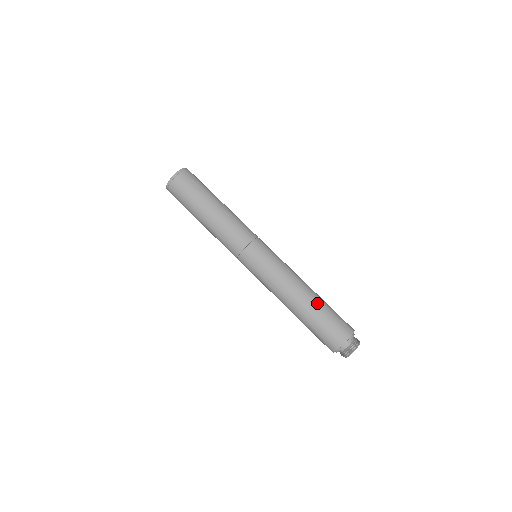
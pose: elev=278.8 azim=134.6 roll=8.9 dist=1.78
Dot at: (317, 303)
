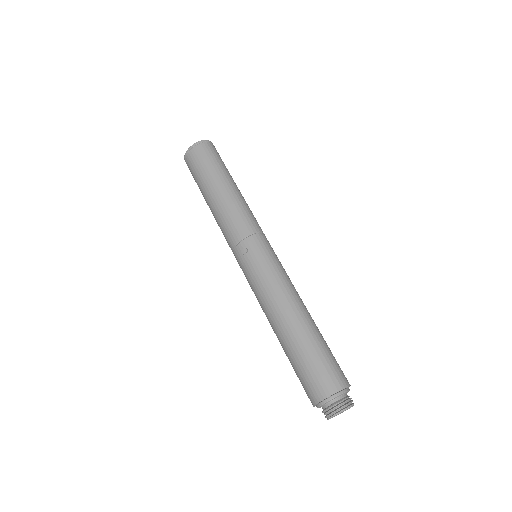
Dot at: (304, 333)
